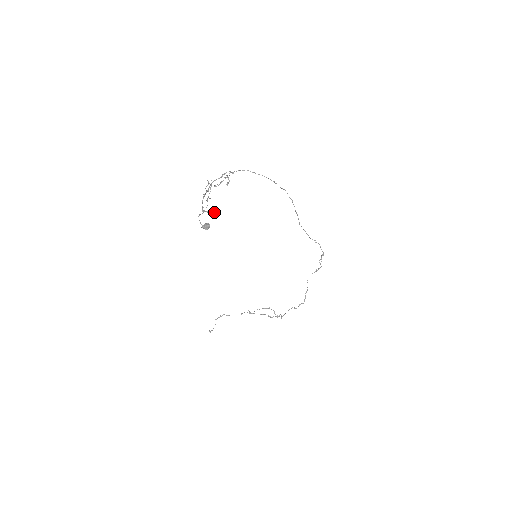
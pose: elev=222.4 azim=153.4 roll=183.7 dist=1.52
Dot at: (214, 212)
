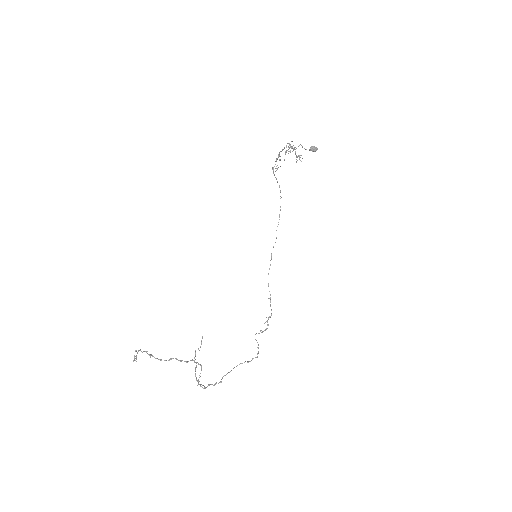
Dot at: (299, 157)
